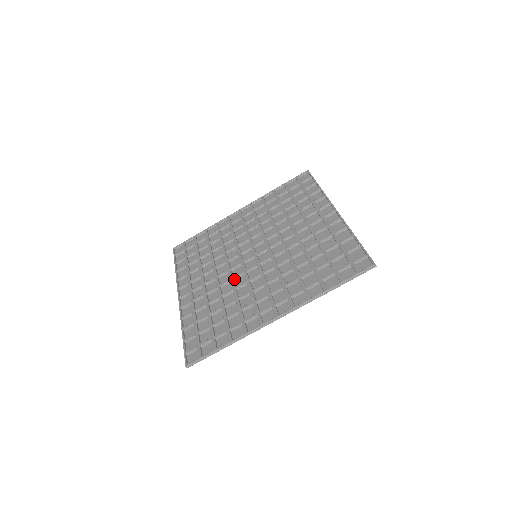
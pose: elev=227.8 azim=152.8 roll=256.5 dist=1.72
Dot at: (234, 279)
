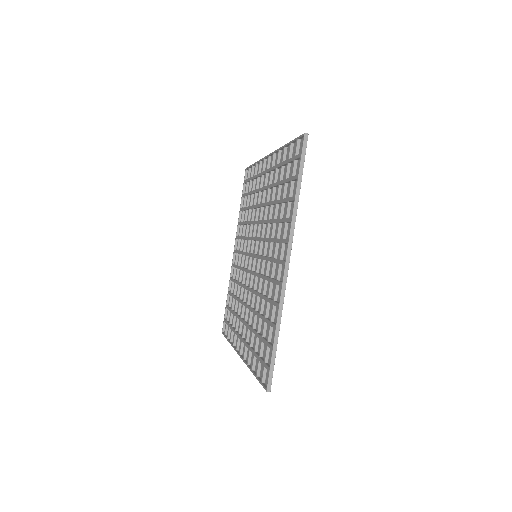
Dot at: occluded
